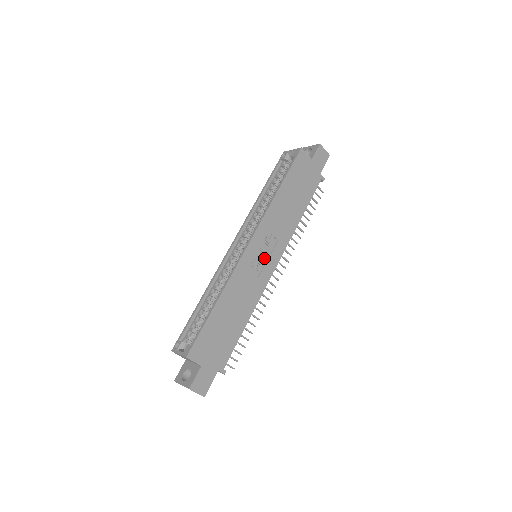
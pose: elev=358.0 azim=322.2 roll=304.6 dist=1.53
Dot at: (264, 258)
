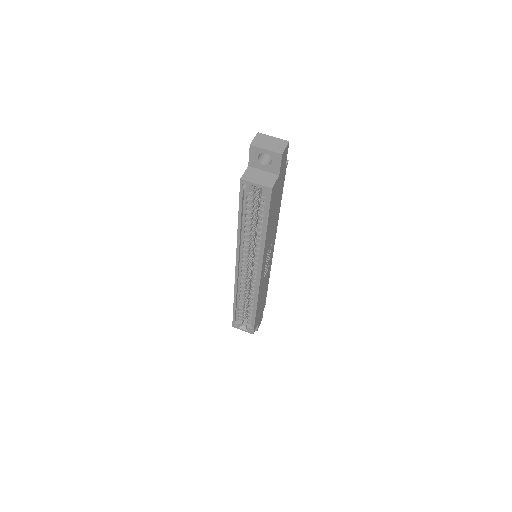
Dot at: (268, 260)
